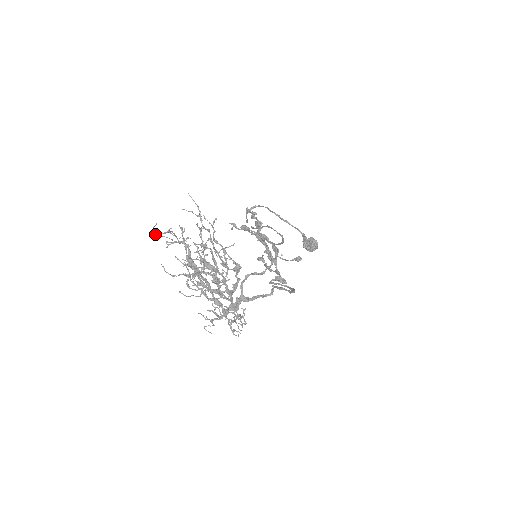
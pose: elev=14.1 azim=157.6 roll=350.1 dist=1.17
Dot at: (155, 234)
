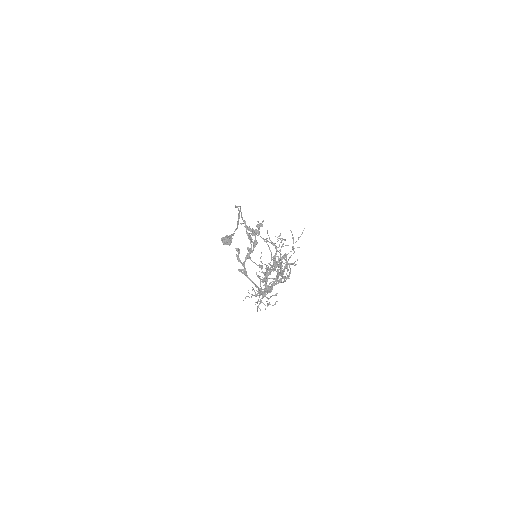
Dot at: occluded
